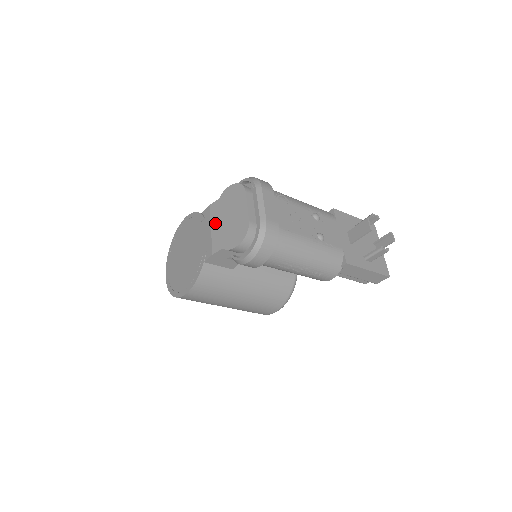
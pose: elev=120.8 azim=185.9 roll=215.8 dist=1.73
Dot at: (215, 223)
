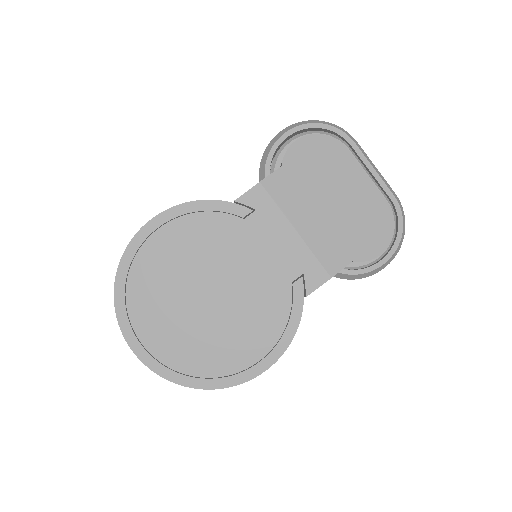
Dot at: (302, 217)
